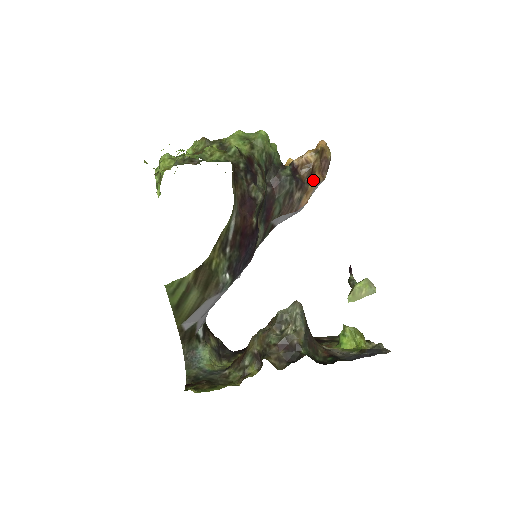
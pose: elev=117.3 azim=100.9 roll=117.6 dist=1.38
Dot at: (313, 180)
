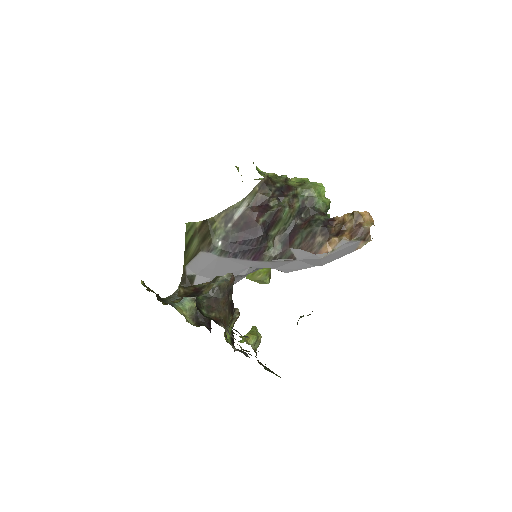
Dot at: (340, 235)
